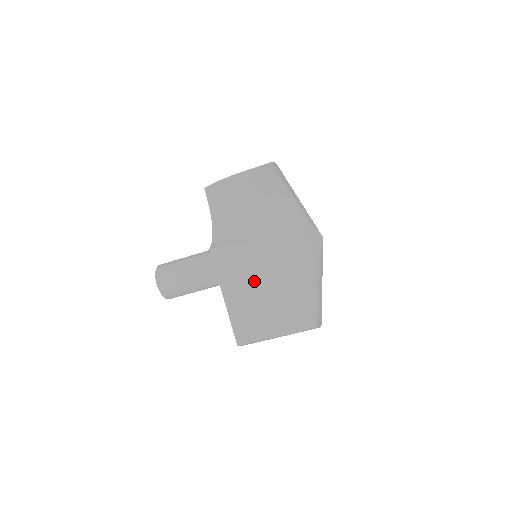
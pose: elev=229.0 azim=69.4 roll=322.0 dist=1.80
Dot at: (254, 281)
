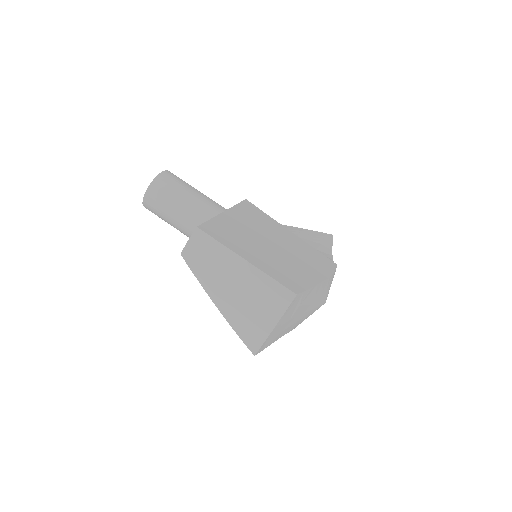
Dot at: (264, 233)
